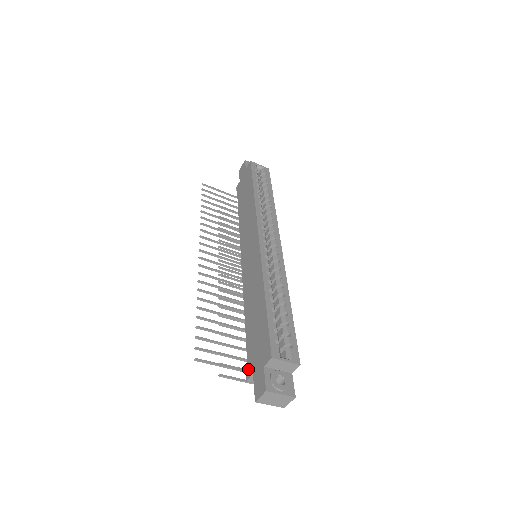
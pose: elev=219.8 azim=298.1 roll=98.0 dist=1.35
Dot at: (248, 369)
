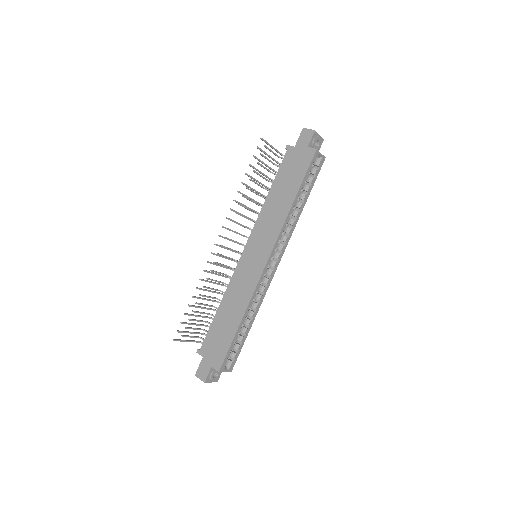
Dot at: (201, 348)
